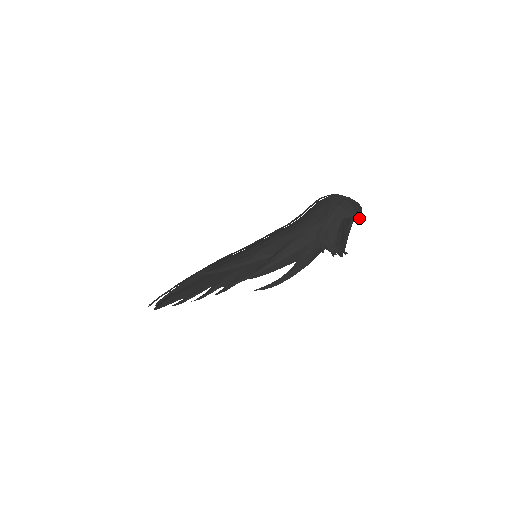
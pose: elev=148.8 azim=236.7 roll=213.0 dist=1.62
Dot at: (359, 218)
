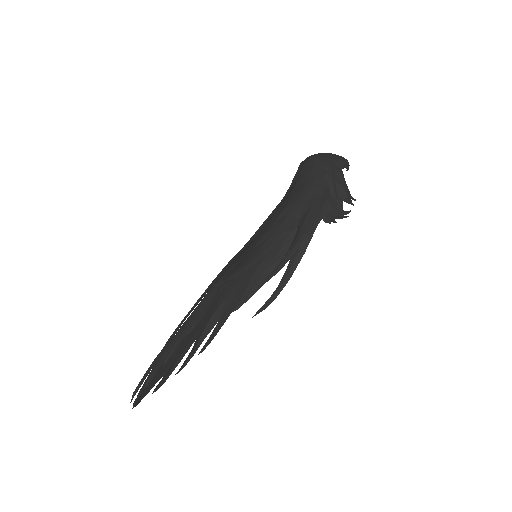
Dot at: (347, 170)
